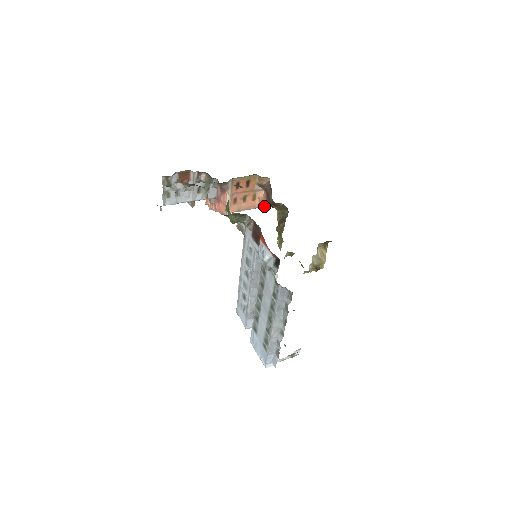
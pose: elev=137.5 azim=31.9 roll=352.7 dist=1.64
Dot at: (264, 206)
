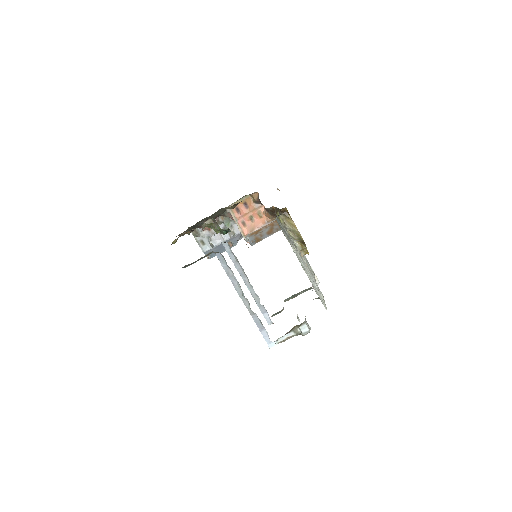
Dot at: (273, 219)
